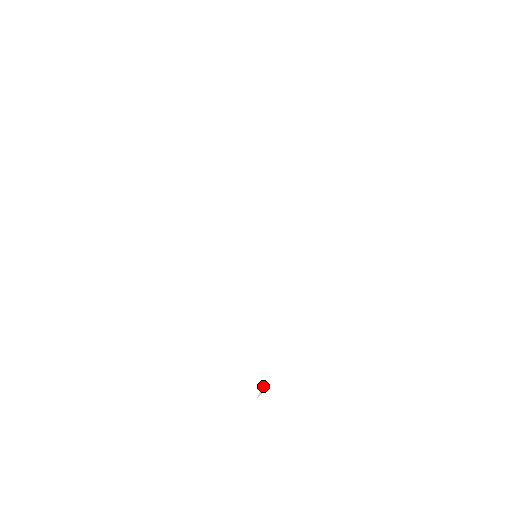
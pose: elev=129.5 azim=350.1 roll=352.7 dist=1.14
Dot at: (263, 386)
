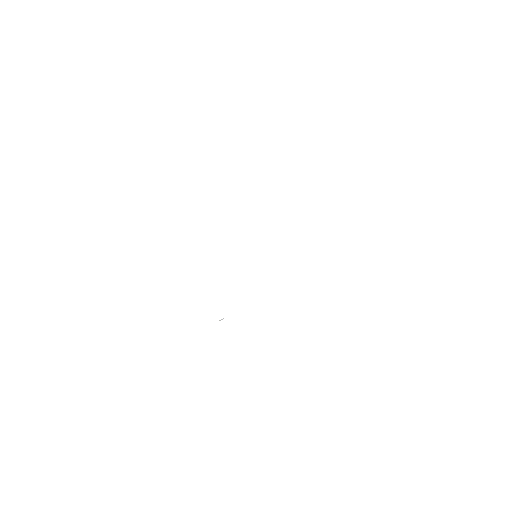
Dot at: (223, 318)
